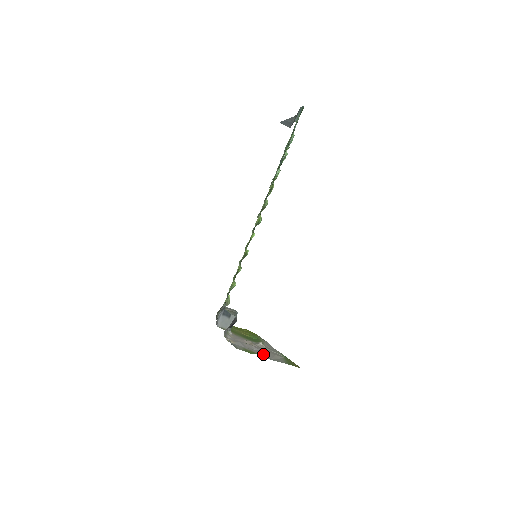
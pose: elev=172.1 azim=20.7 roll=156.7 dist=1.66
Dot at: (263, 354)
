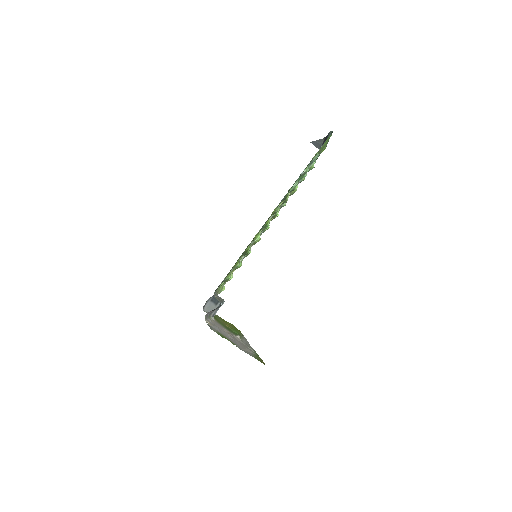
Dot at: (235, 343)
